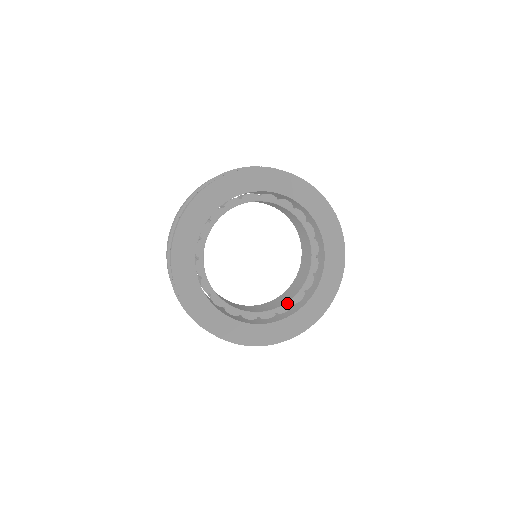
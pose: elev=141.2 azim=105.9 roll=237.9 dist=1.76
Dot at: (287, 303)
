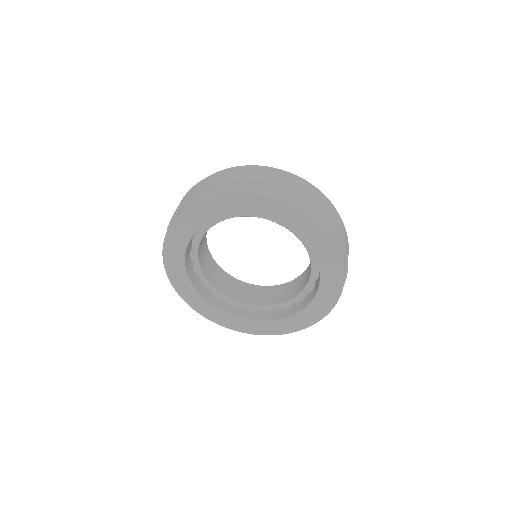
Dot at: (272, 306)
